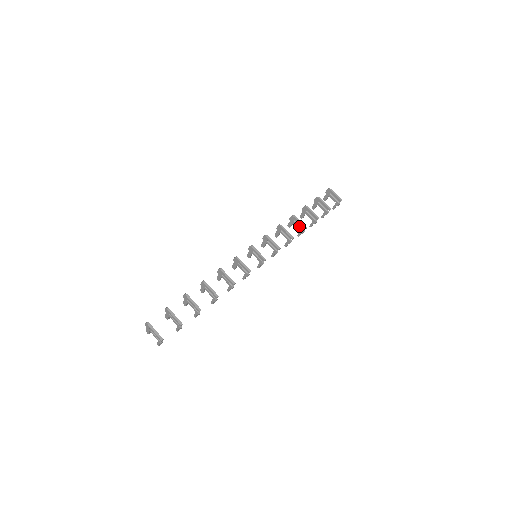
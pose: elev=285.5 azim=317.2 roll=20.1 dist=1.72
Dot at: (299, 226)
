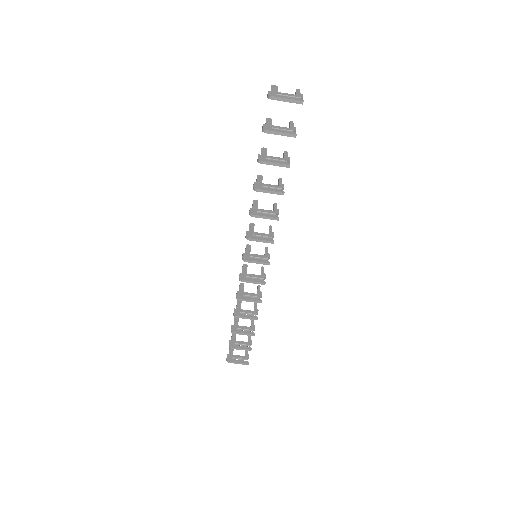
Dot at: (273, 190)
